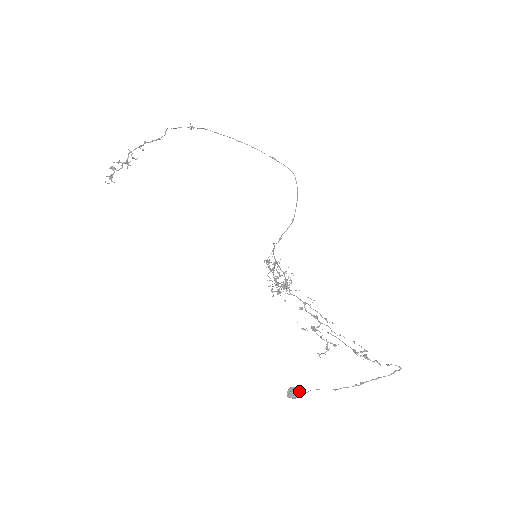
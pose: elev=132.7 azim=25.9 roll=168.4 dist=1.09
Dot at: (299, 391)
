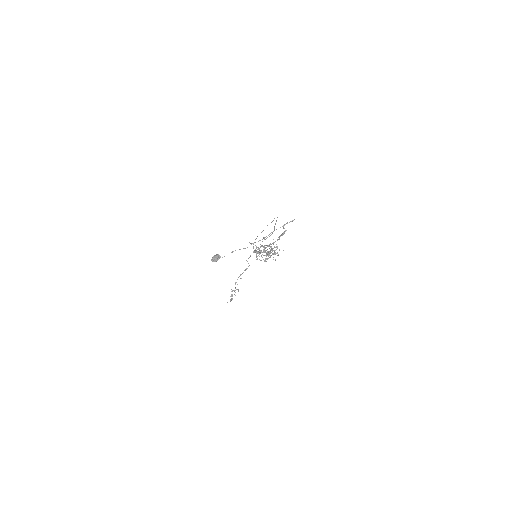
Dot at: (216, 255)
